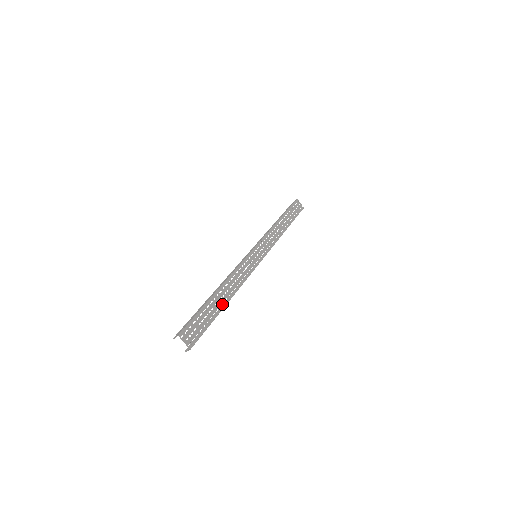
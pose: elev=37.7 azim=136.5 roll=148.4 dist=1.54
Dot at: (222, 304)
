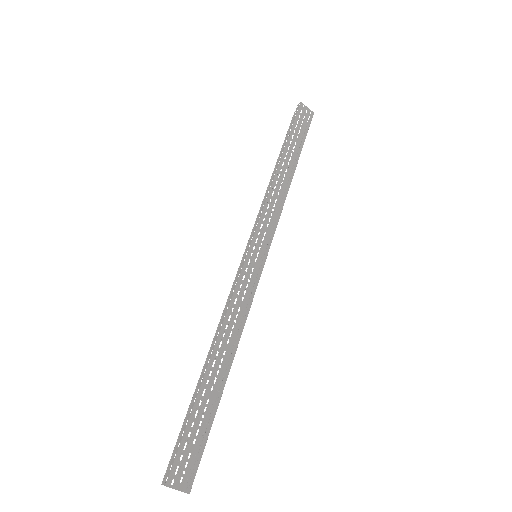
Dot at: (221, 382)
